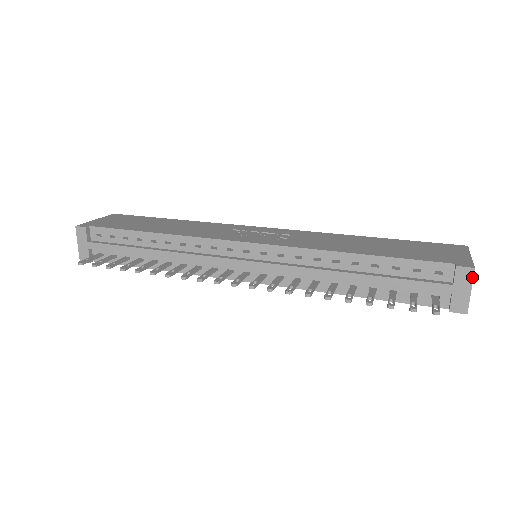
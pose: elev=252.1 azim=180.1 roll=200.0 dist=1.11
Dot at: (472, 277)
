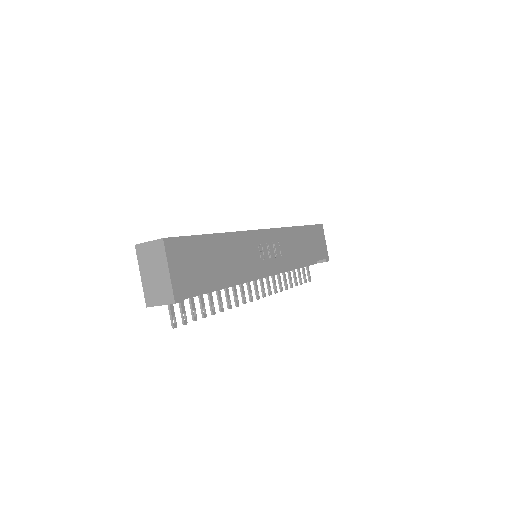
Dot at: occluded
